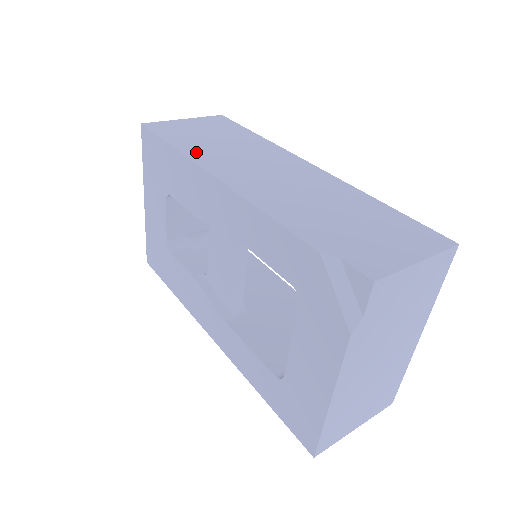
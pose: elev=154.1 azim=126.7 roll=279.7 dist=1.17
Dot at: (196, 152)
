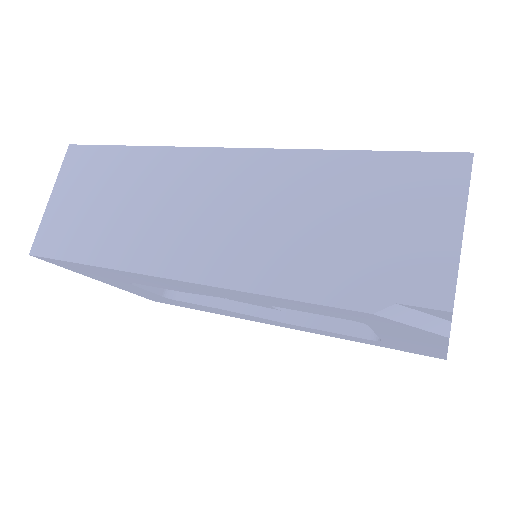
Dot at: (121, 253)
